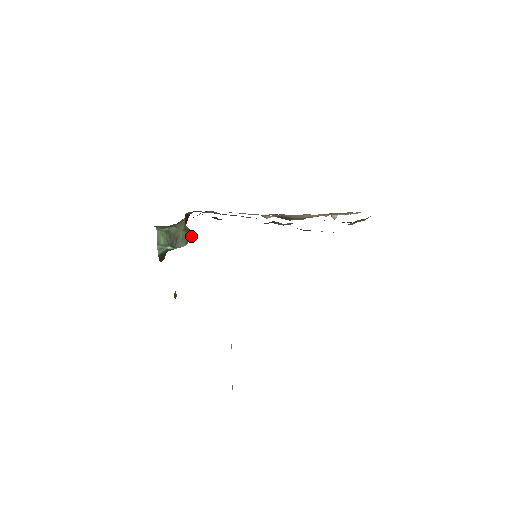
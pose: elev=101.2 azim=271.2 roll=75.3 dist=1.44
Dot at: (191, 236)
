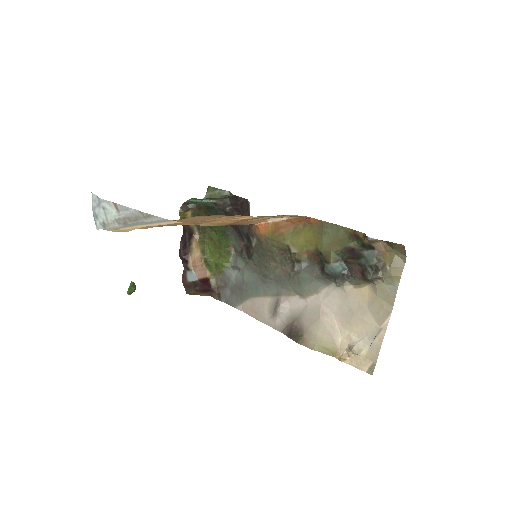
Dot at: (226, 198)
